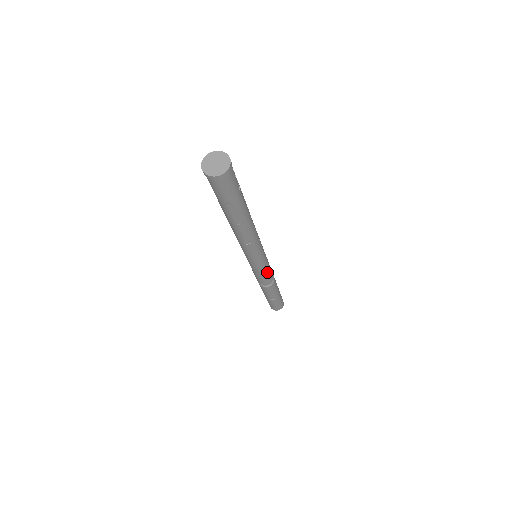
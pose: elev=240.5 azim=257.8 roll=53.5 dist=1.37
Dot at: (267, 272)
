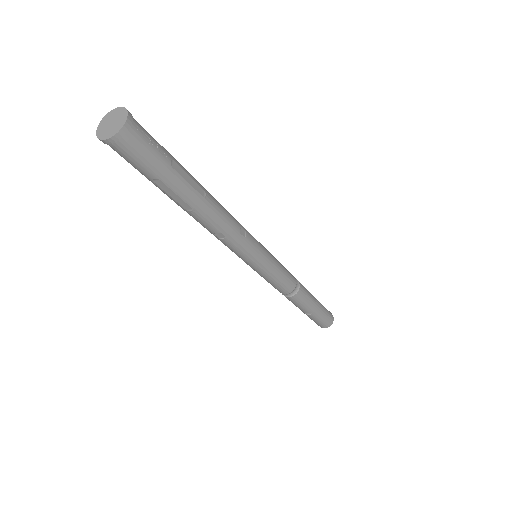
Dot at: (278, 278)
